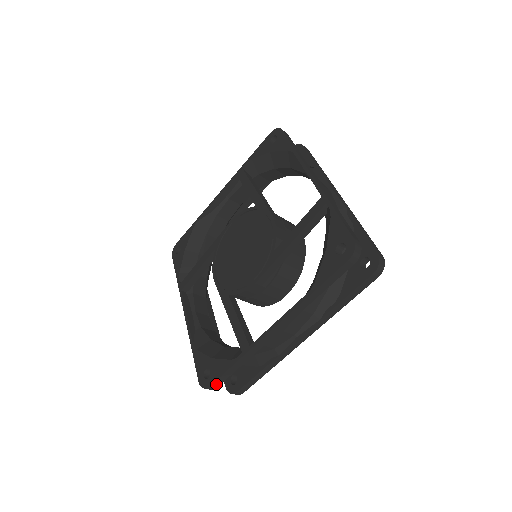
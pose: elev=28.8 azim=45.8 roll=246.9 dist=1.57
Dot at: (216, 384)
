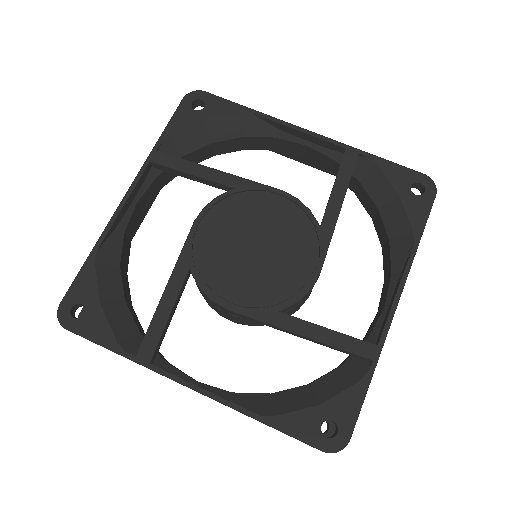
Dot at: (75, 333)
